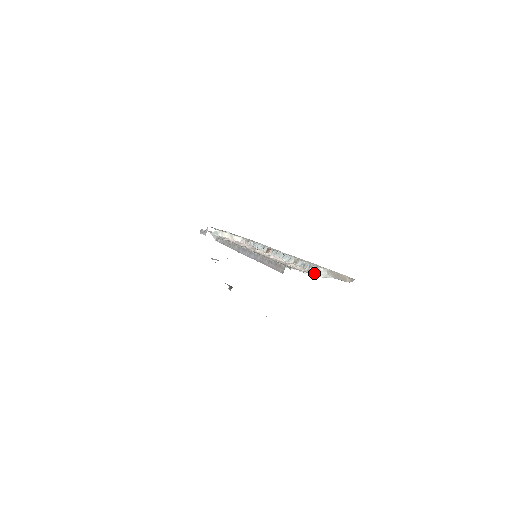
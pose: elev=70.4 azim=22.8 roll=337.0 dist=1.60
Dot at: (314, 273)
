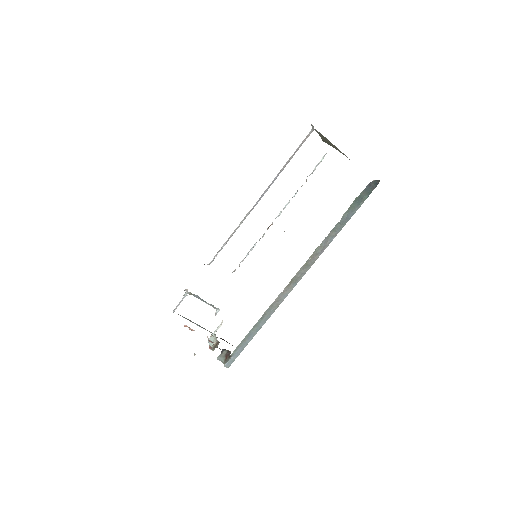
Dot at: (326, 153)
